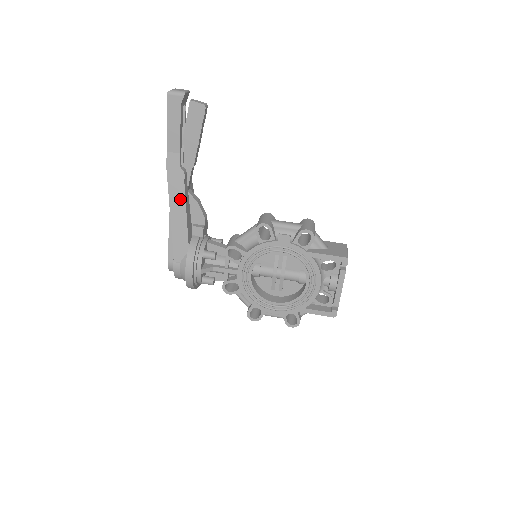
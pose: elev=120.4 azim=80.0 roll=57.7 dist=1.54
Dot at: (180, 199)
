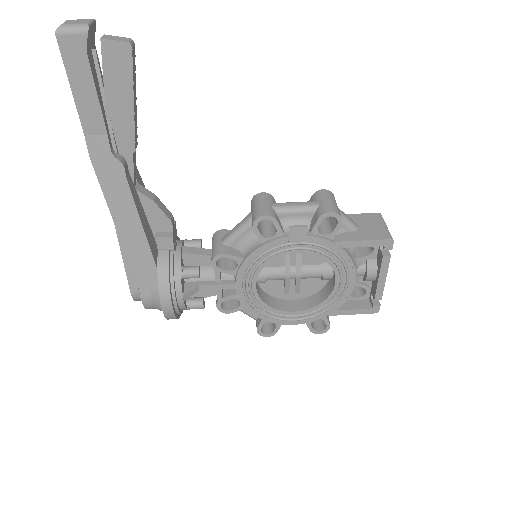
Dot at: (126, 205)
